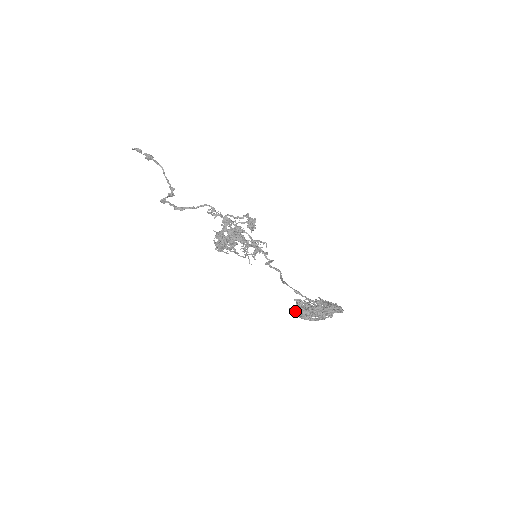
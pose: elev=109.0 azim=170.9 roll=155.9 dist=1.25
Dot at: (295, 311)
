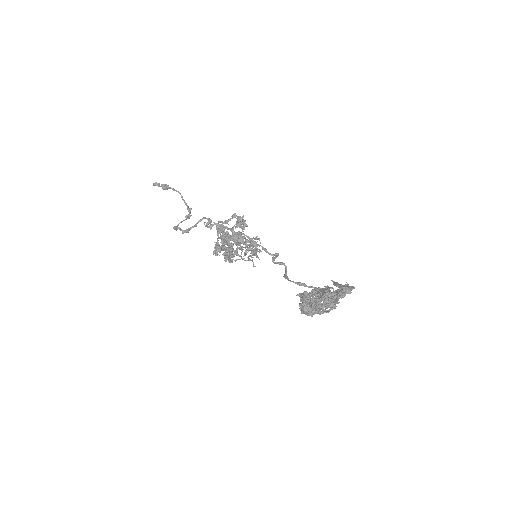
Dot at: occluded
